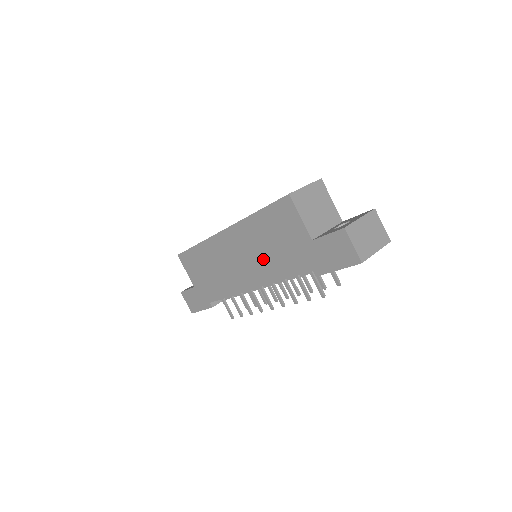
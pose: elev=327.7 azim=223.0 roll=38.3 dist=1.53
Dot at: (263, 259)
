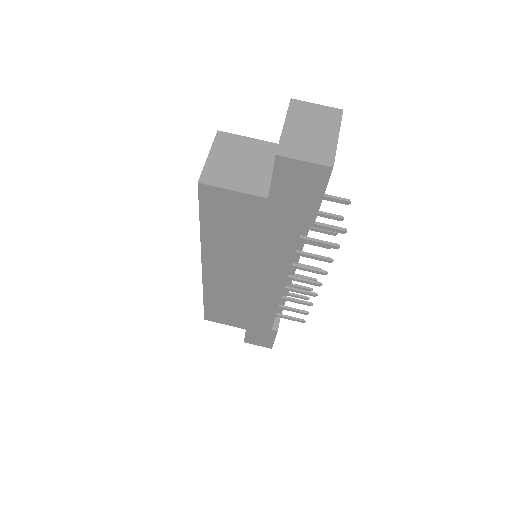
Dot at: (257, 257)
